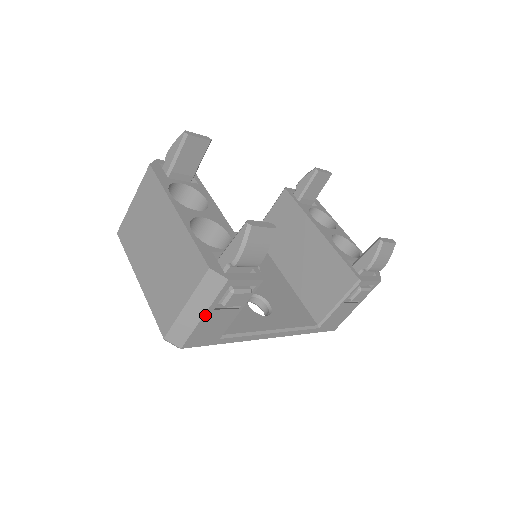
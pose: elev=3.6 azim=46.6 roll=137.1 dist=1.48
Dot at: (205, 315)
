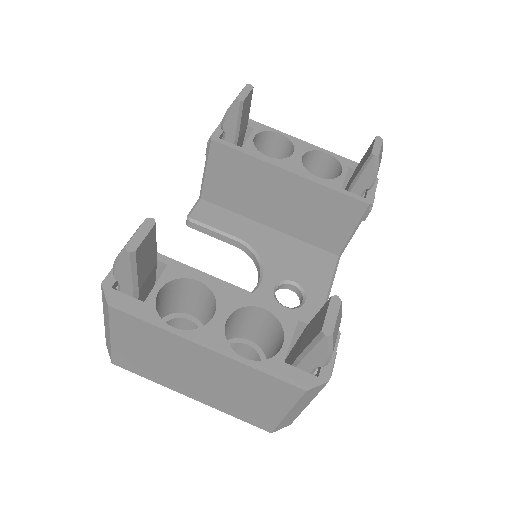
Dot at: (308, 403)
